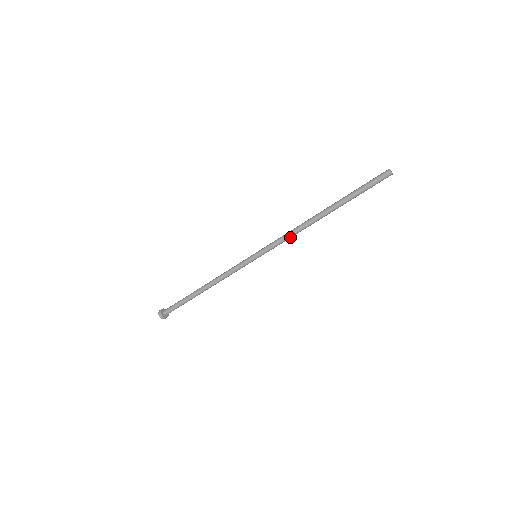
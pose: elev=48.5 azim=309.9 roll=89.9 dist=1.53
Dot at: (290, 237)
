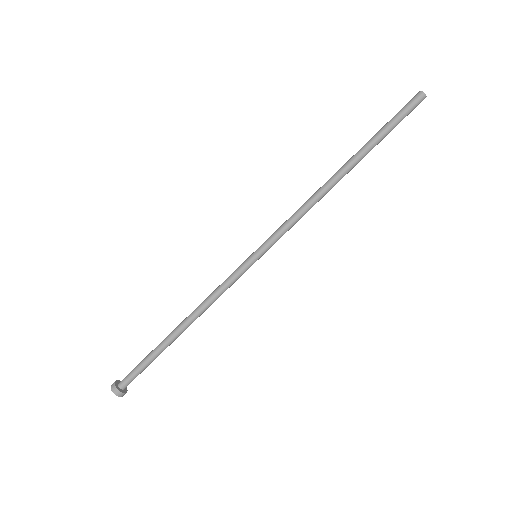
Dot at: (302, 215)
